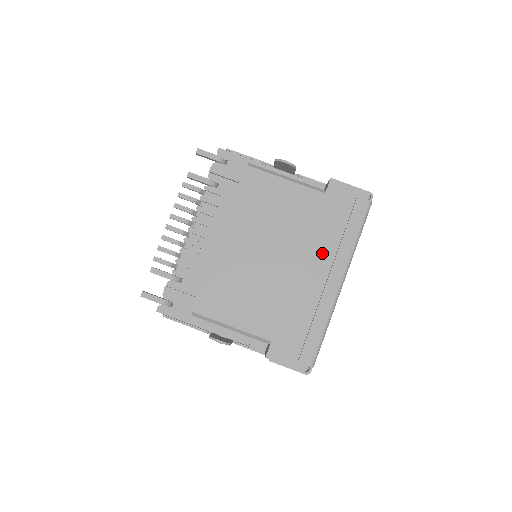
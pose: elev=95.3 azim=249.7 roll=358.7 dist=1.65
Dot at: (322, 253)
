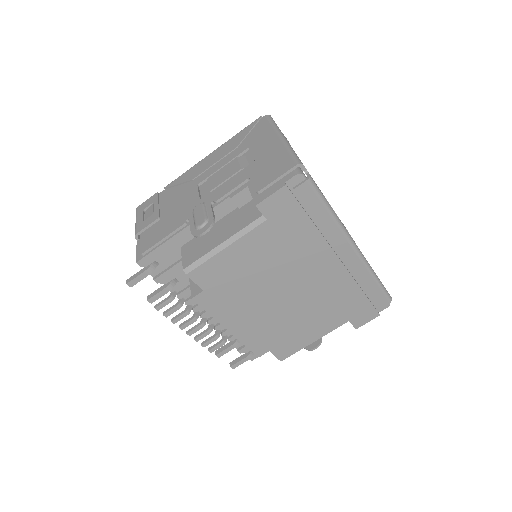
Dot at: (318, 252)
